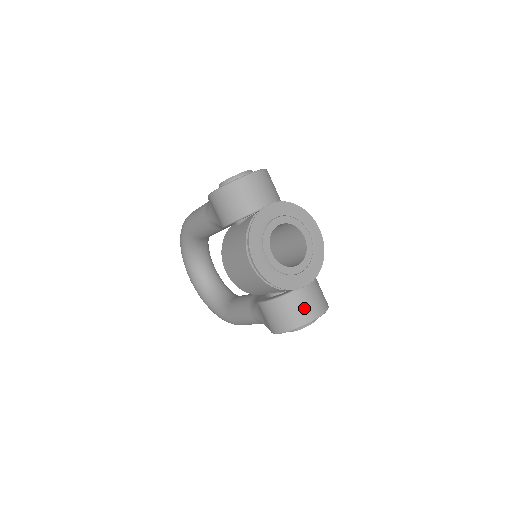
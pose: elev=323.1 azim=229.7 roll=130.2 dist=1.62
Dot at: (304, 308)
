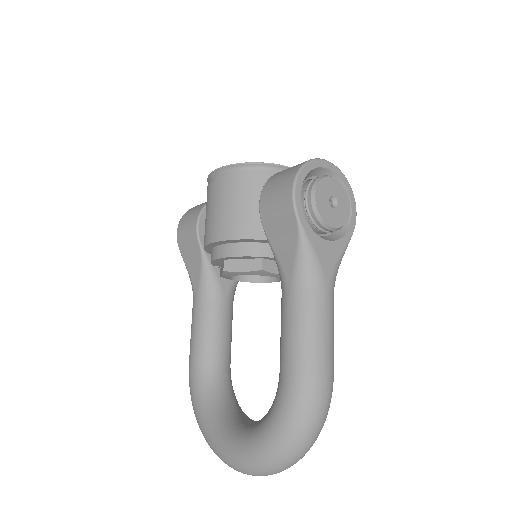
Dot at: occluded
